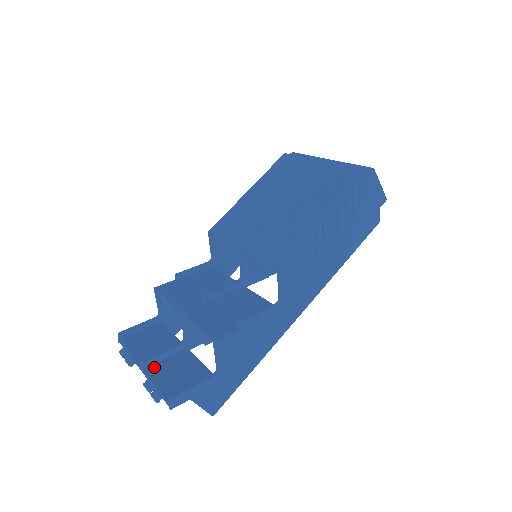
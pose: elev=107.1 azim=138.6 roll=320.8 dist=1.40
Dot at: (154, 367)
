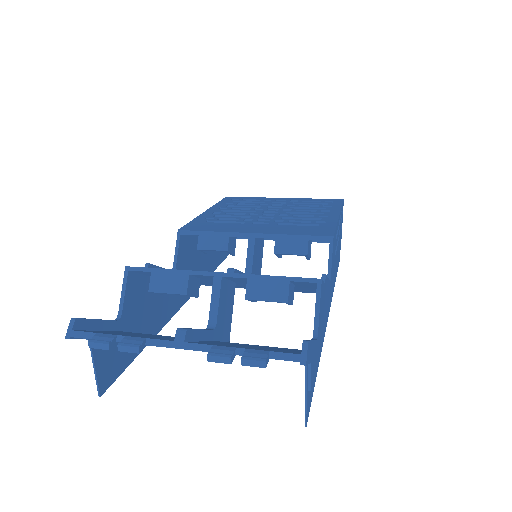
Dot at: (200, 342)
